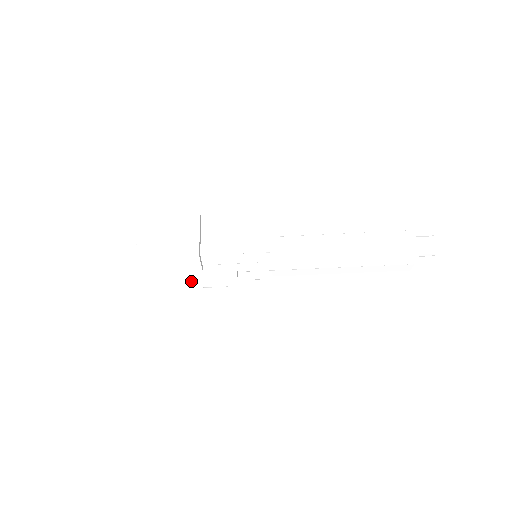
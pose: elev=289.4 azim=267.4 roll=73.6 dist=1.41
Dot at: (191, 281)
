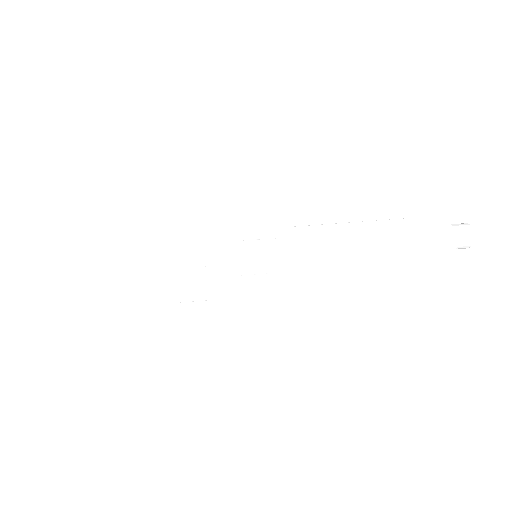
Dot at: (171, 290)
